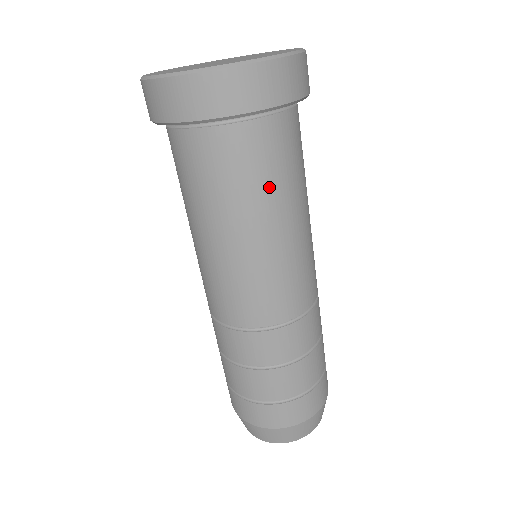
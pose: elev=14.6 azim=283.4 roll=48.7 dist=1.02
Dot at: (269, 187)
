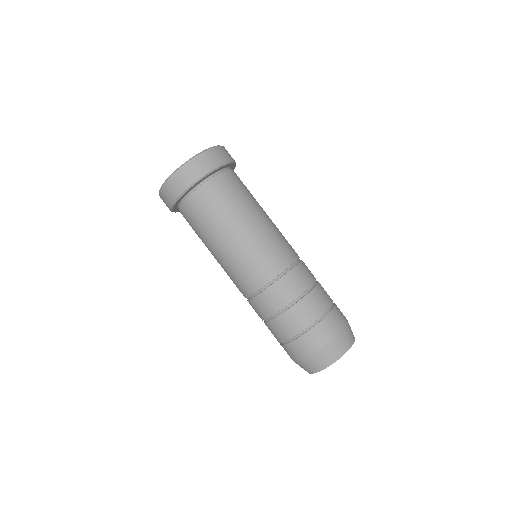
Dot at: (229, 208)
